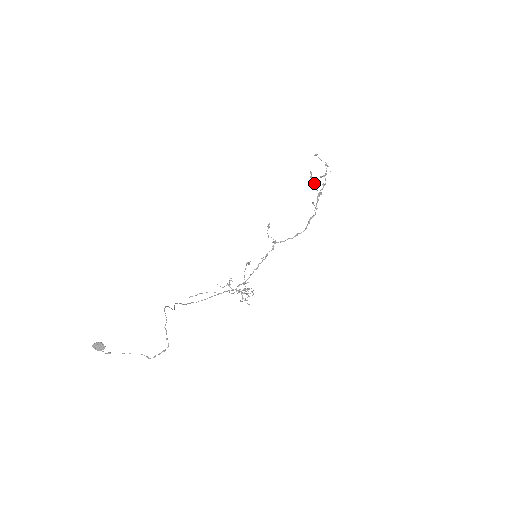
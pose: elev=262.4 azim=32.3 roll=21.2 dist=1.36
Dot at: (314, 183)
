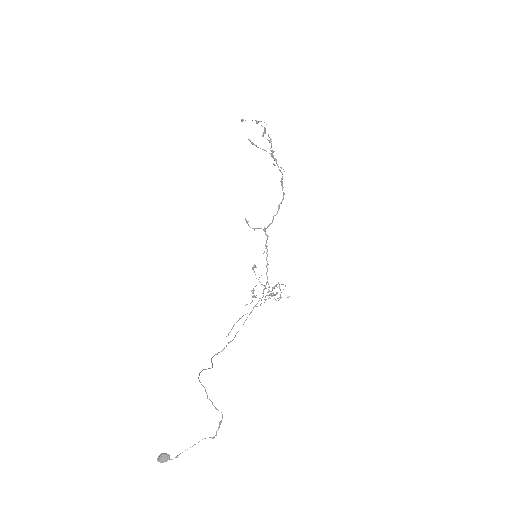
Dot at: occluded
